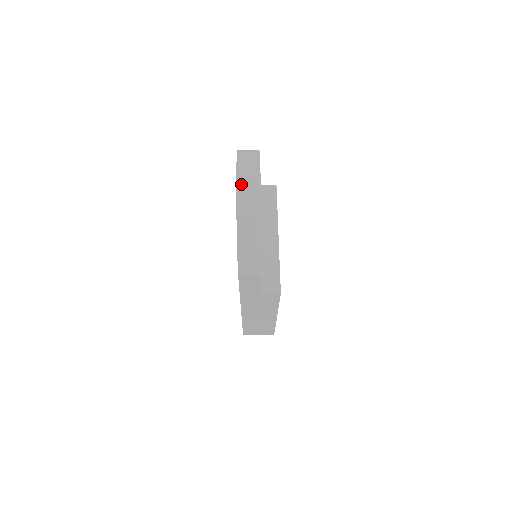
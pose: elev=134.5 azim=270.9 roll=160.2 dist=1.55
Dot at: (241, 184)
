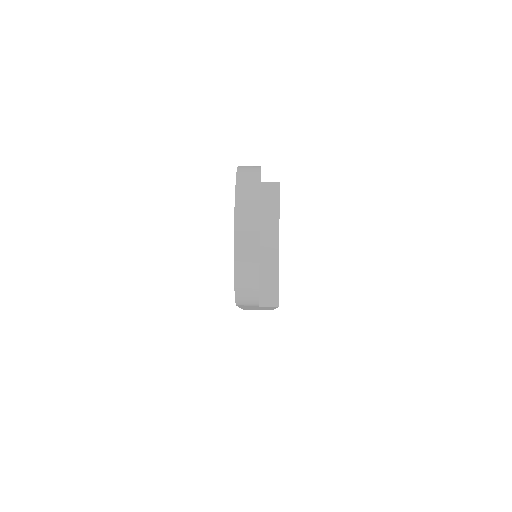
Dot at: (239, 227)
